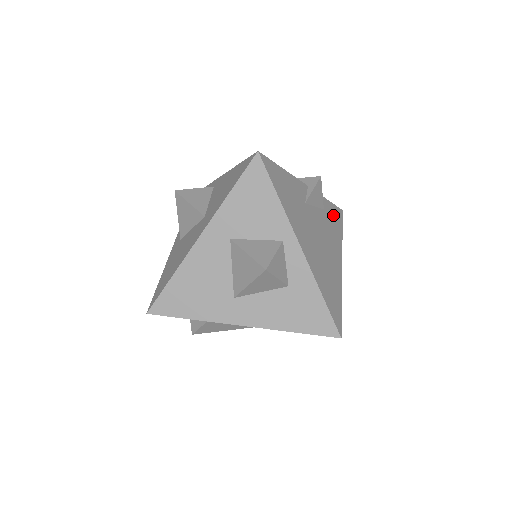
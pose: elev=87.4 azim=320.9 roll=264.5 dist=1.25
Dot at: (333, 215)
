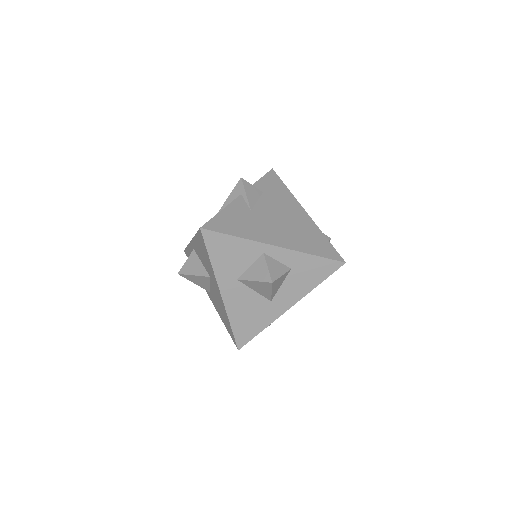
Dot at: (271, 185)
